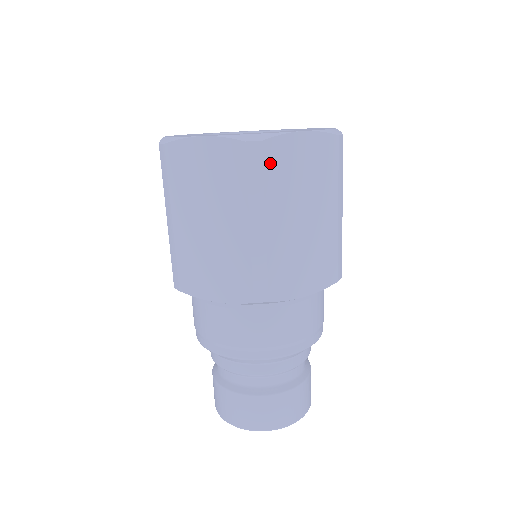
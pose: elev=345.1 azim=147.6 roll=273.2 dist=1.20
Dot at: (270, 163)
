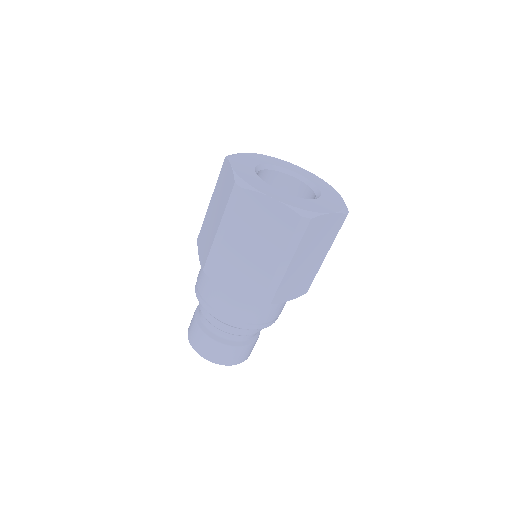
Dot at: (242, 203)
